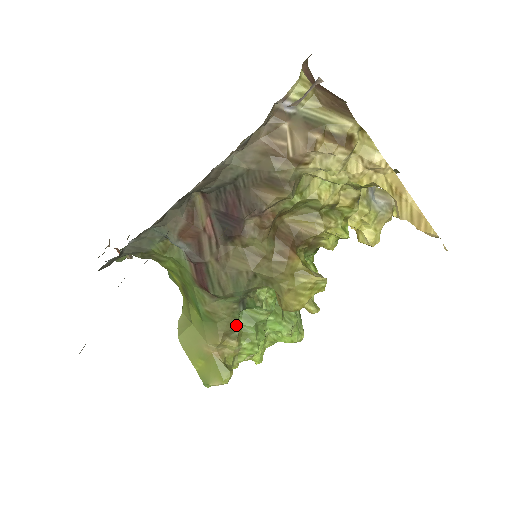
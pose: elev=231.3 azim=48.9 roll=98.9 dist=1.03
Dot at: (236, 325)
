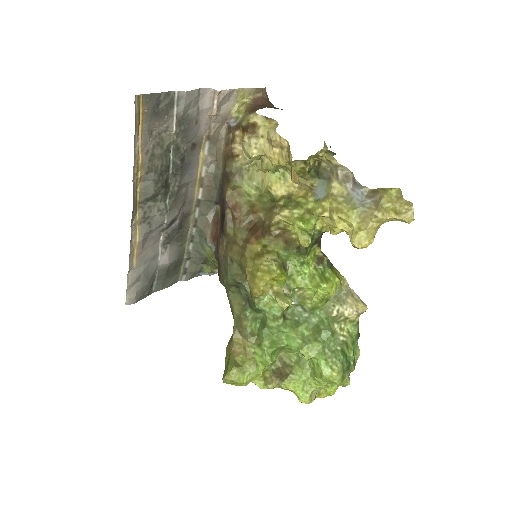
Dot at: (246, 323)
